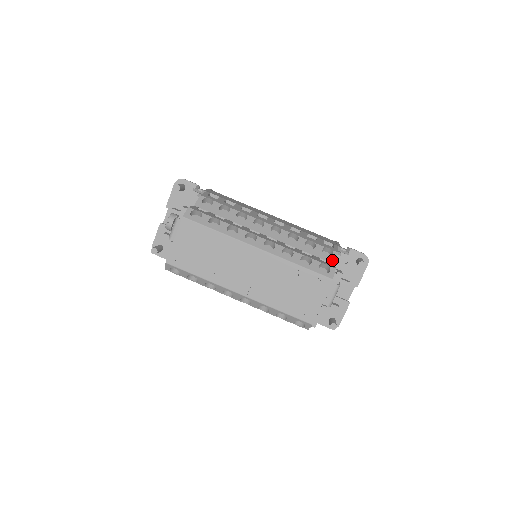
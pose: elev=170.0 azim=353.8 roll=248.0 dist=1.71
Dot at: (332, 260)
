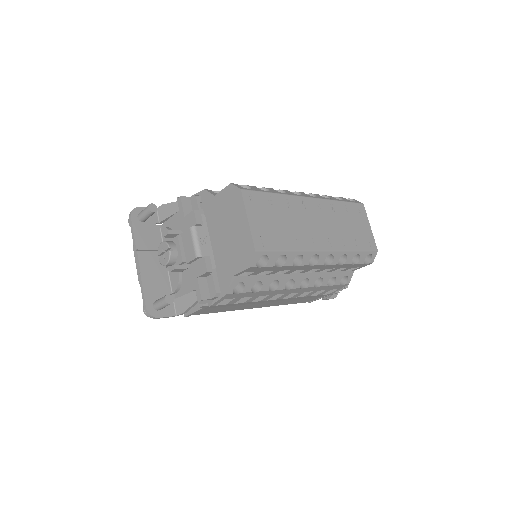
Dot at: occluded
